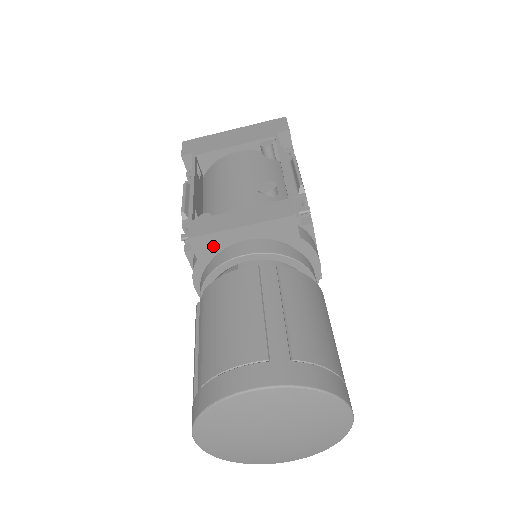
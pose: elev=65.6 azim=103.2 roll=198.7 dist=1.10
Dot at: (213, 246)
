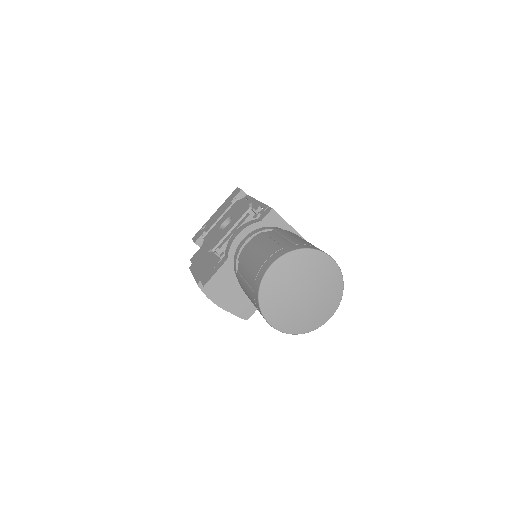
Dot at: (274, 223)
